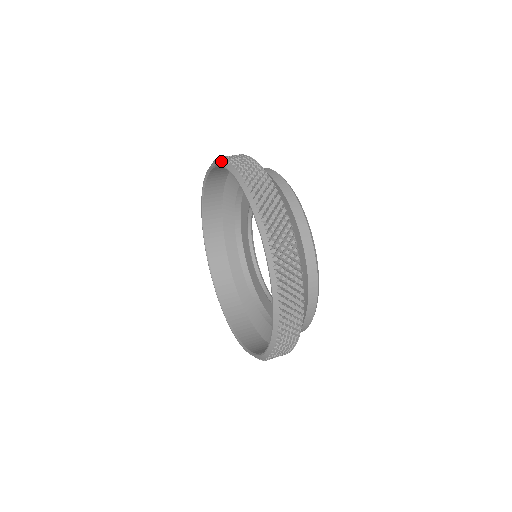
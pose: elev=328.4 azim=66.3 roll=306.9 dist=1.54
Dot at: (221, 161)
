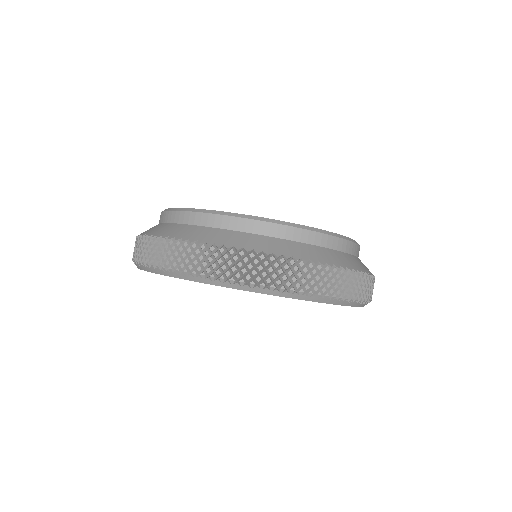
Dot at: occluded
